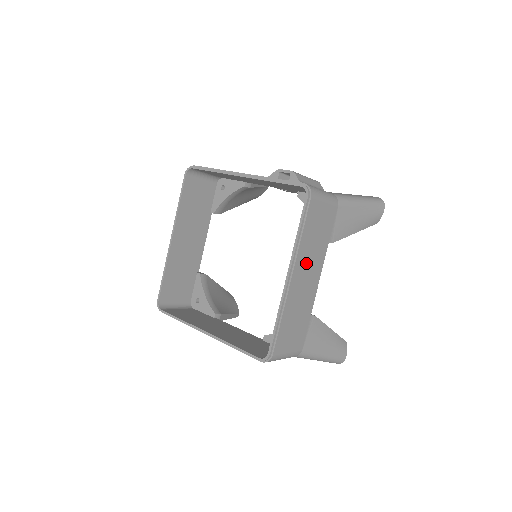
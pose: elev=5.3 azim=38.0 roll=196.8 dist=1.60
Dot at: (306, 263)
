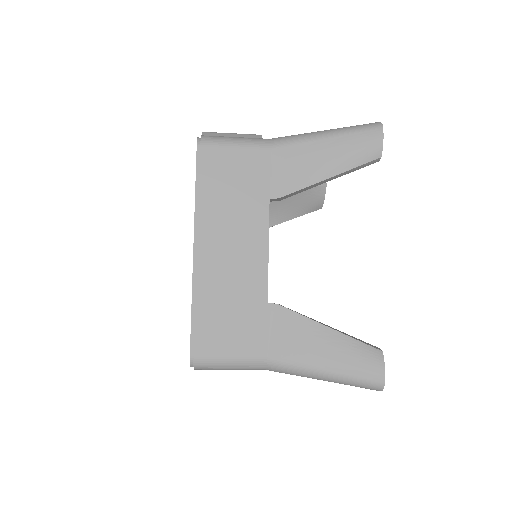
Dot at: (224, 229)
